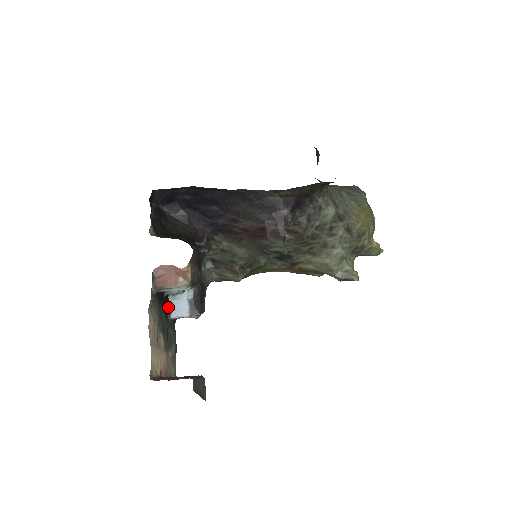
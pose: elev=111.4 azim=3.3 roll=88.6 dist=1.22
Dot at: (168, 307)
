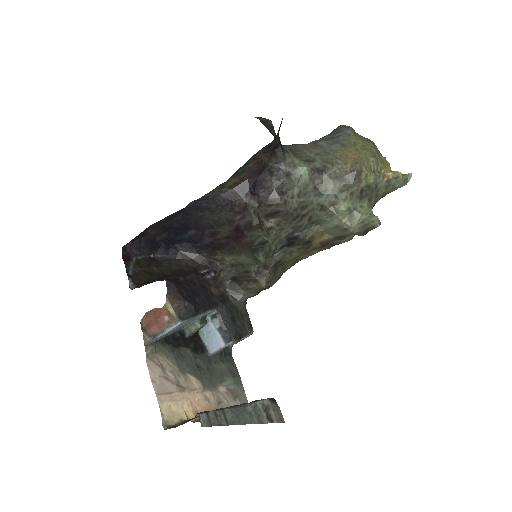
Dot at: (202, 344)
